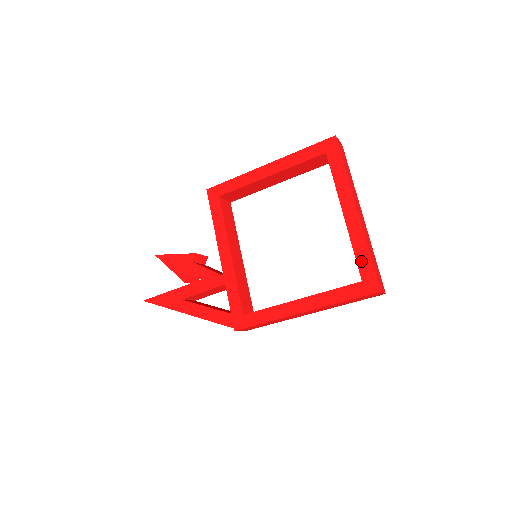
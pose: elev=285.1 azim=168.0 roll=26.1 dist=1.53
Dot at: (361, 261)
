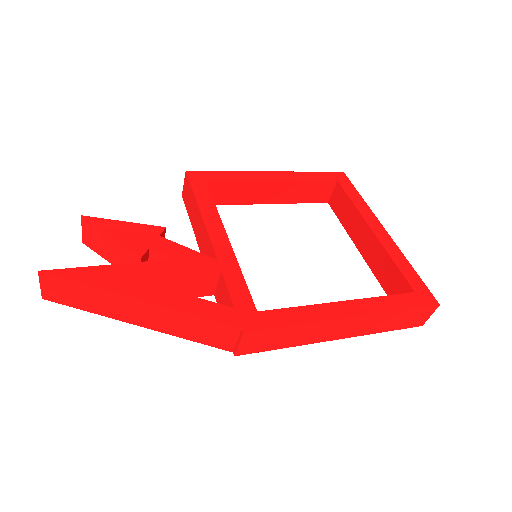
Dot at: (407, 273)
